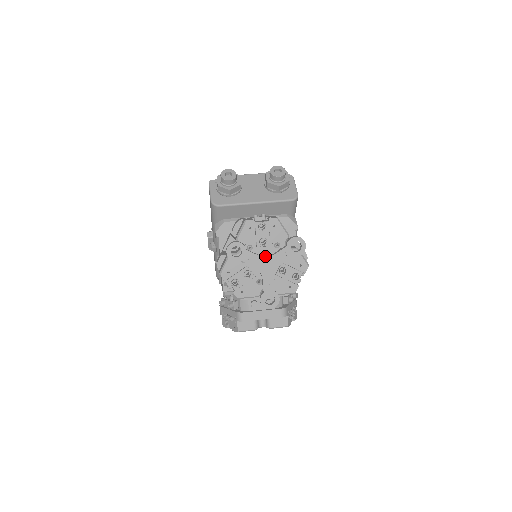
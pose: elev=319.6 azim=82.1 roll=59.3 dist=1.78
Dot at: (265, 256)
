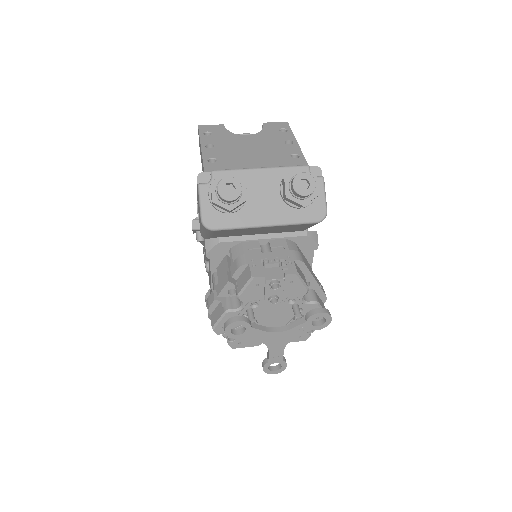
Dot at: (276, 332)
